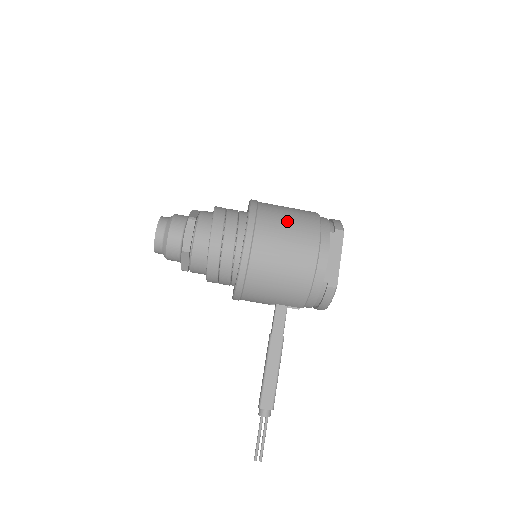
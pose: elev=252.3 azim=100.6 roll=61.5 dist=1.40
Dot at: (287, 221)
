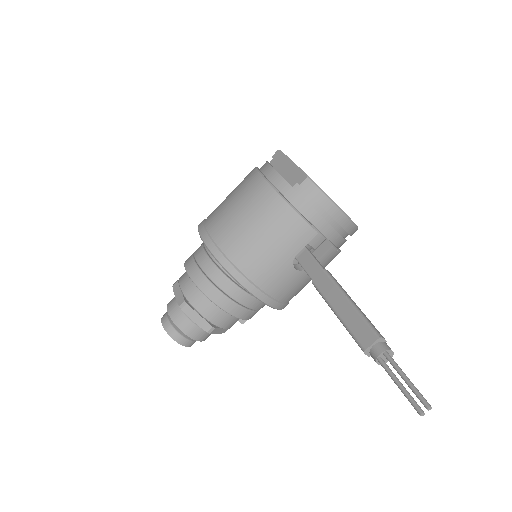
Dot at: (228, 195)
